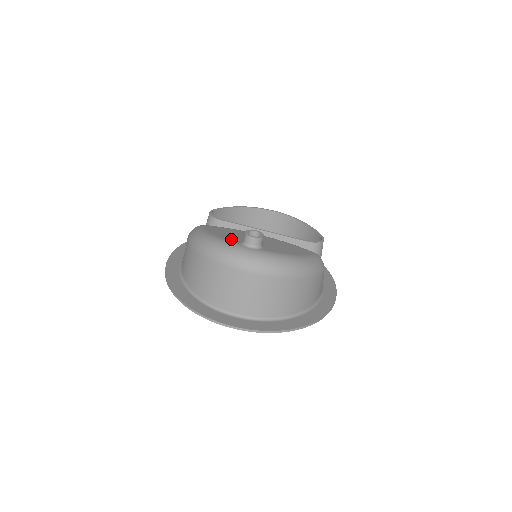
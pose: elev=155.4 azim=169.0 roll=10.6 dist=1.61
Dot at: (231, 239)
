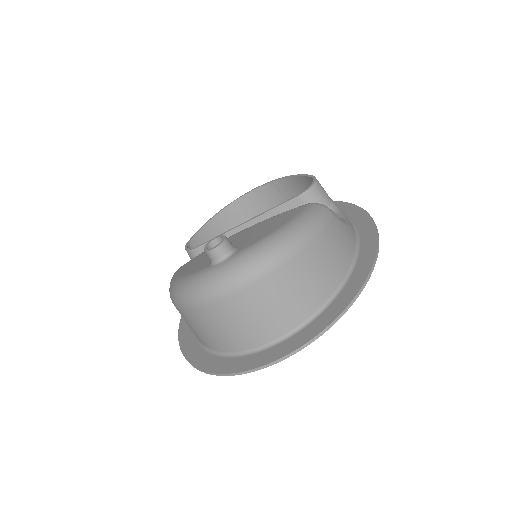
Dot at: (199, 267)
